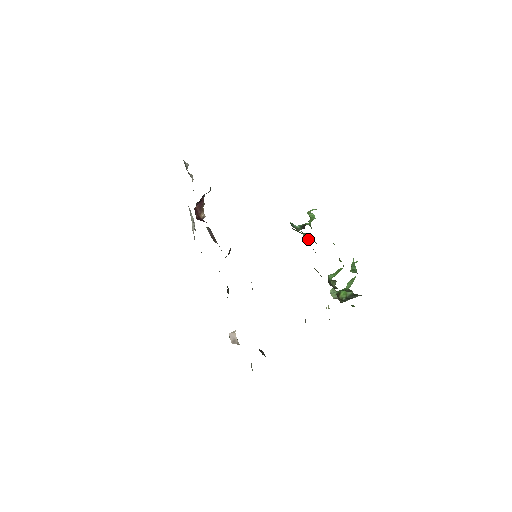
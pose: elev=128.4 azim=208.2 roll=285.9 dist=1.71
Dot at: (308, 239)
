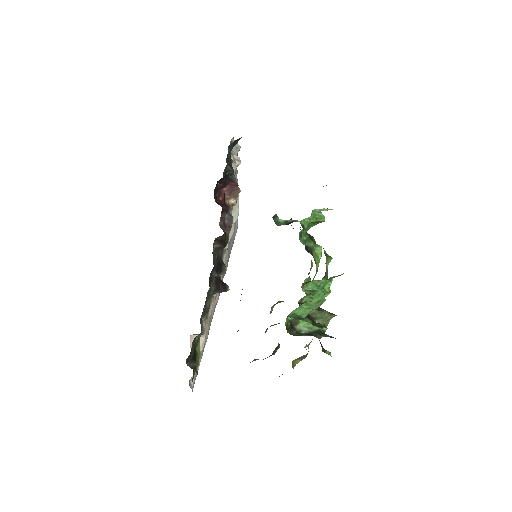
Dot at: (315, 248)
